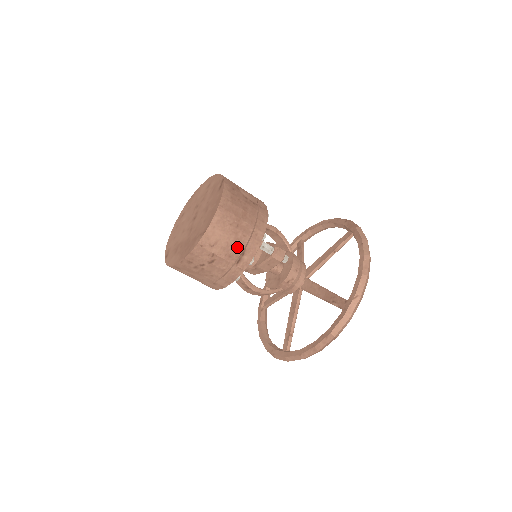
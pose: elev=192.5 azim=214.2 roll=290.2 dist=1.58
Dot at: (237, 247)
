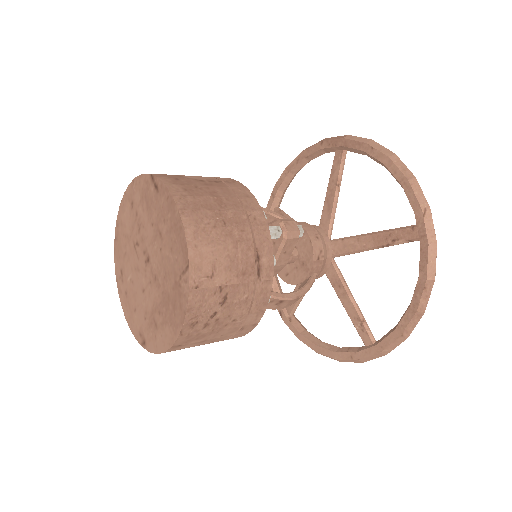
Dot at: (244, 253)
